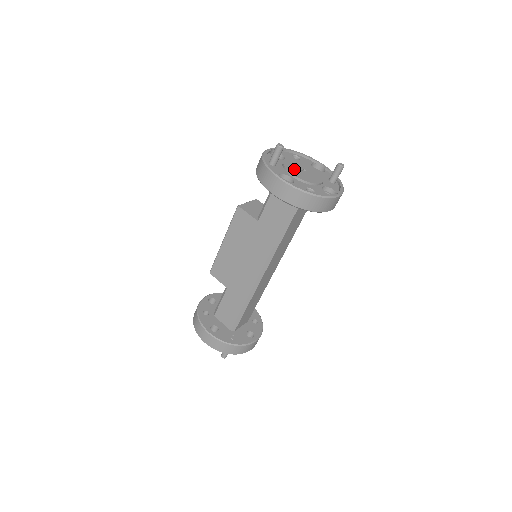
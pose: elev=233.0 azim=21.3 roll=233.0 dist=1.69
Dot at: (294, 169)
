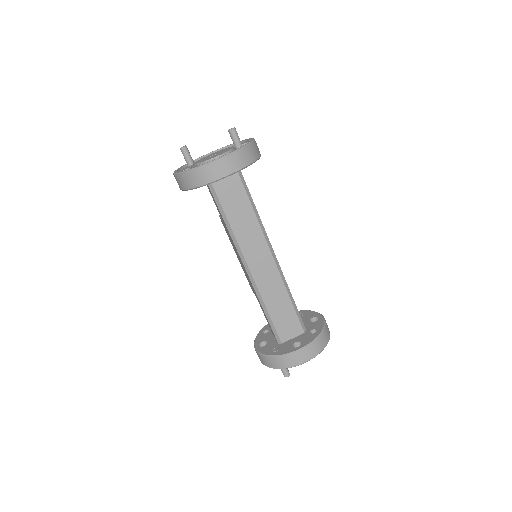
Dot at: (203, 159)
